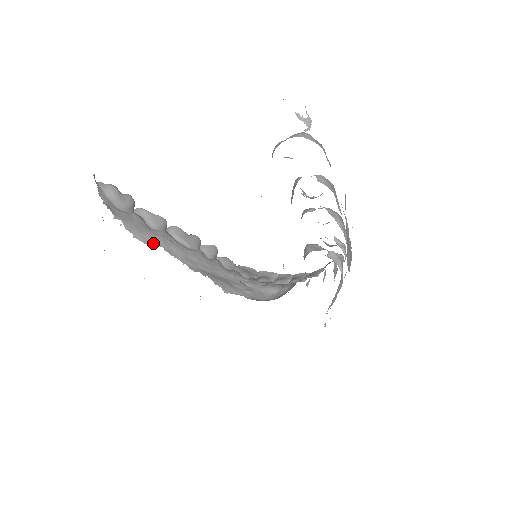
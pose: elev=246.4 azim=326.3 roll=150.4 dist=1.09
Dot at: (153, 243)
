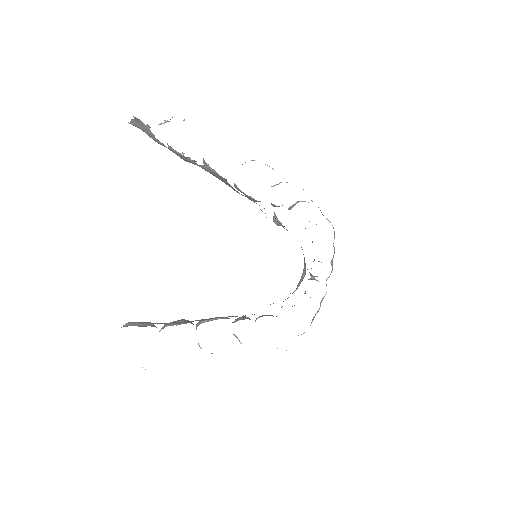
Dot at: occluded
